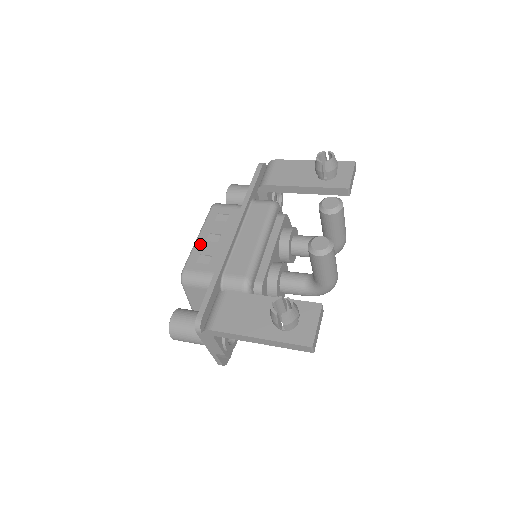
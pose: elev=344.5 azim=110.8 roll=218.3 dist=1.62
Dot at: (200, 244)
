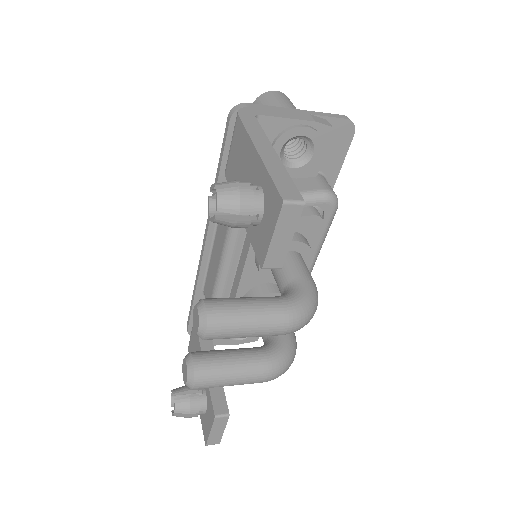
Dot at: occluded
